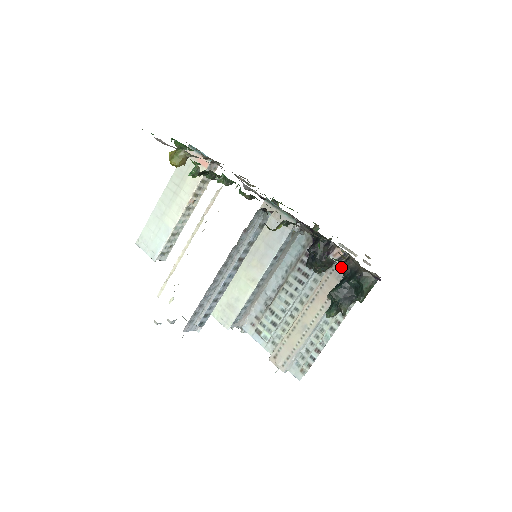
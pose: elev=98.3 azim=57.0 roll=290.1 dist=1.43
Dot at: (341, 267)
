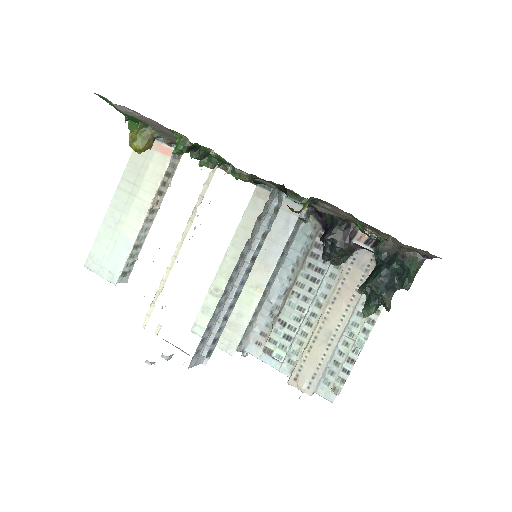
Dot at: (364, 254)
